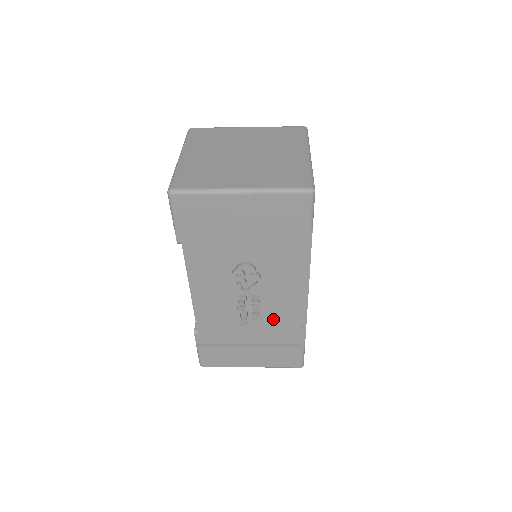
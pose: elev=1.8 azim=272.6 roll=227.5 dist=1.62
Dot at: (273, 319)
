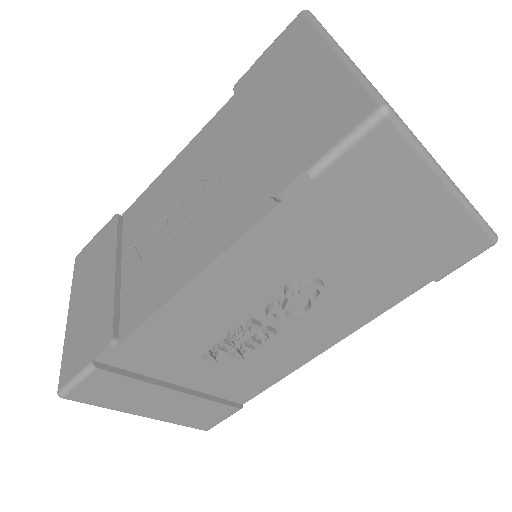
Dot at: (249, 364)
